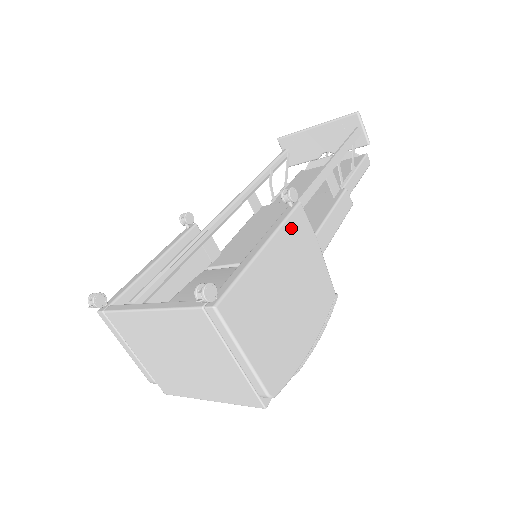
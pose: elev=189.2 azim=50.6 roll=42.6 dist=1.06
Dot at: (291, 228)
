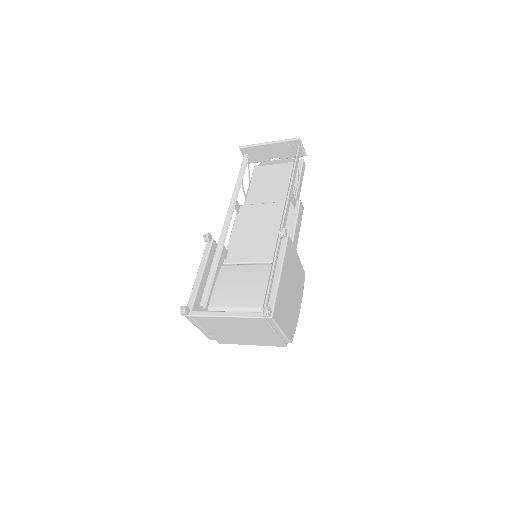
Dot at: (287, 253)
